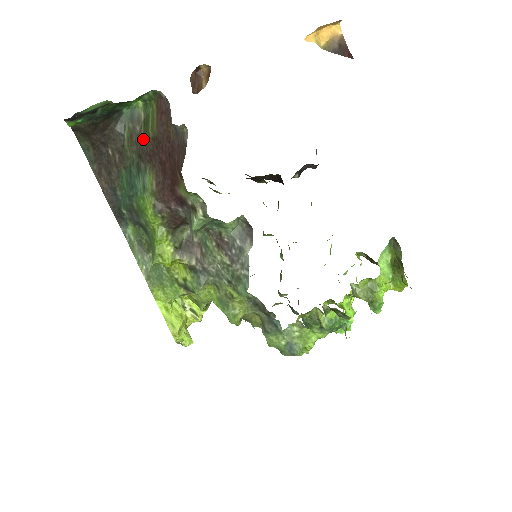
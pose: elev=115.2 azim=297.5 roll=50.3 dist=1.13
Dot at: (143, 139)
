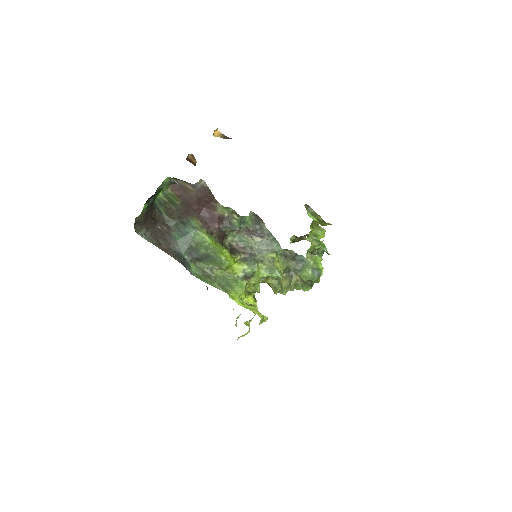
Dot at: (175, 209)
